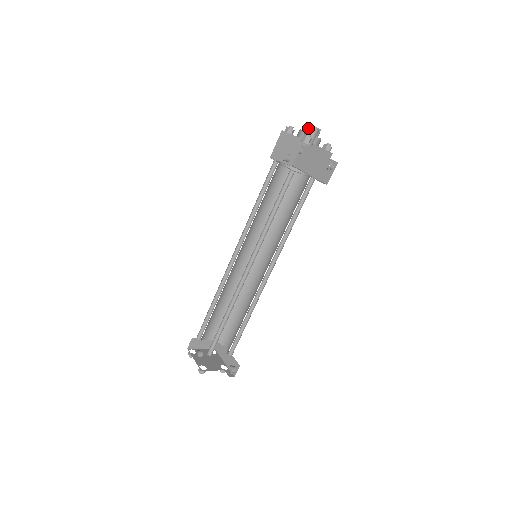
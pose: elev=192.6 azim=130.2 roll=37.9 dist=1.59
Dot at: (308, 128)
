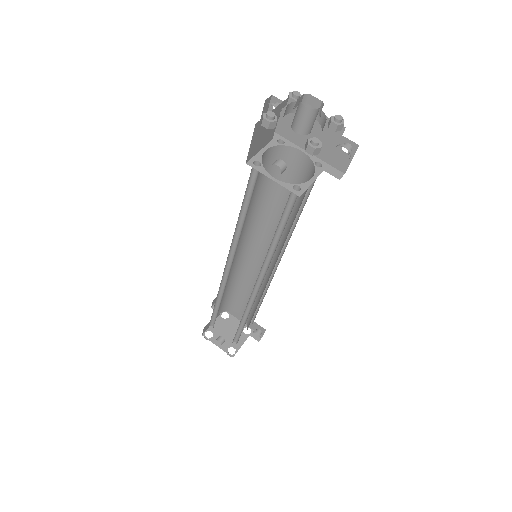
Dot at: (303, 113)
